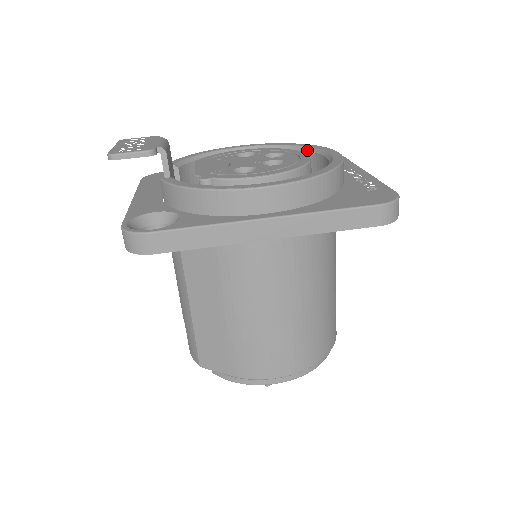
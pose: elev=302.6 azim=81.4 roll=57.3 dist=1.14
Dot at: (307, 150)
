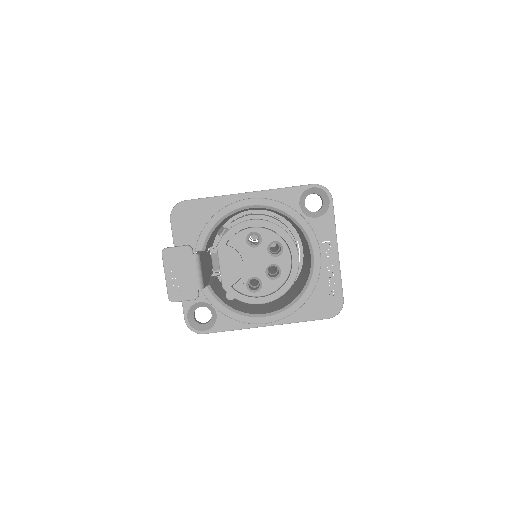
Dot at: (300, 229)
